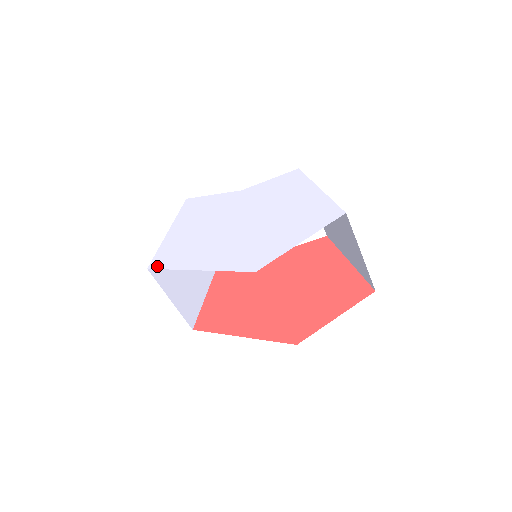
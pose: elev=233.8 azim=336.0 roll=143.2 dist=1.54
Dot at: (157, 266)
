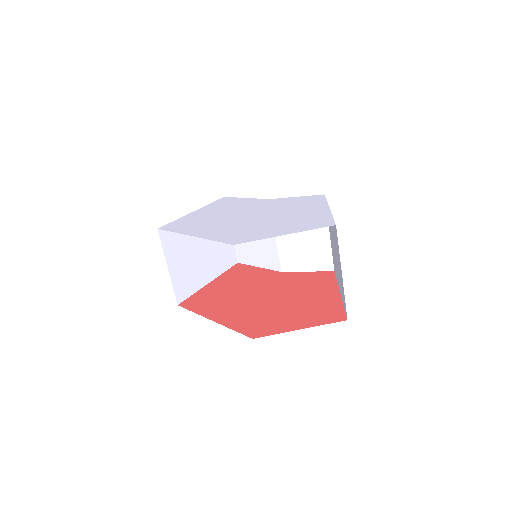
Dot at: (166, 228)
